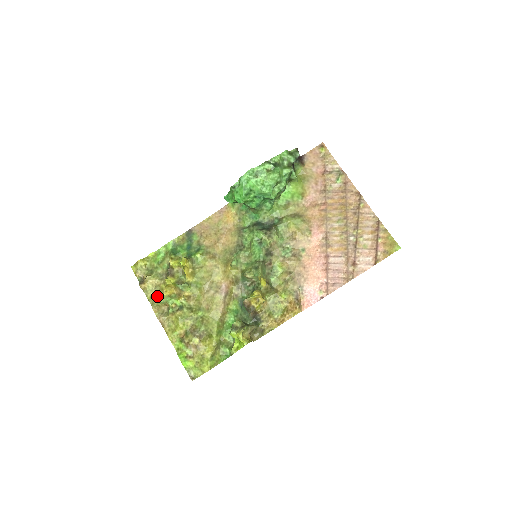
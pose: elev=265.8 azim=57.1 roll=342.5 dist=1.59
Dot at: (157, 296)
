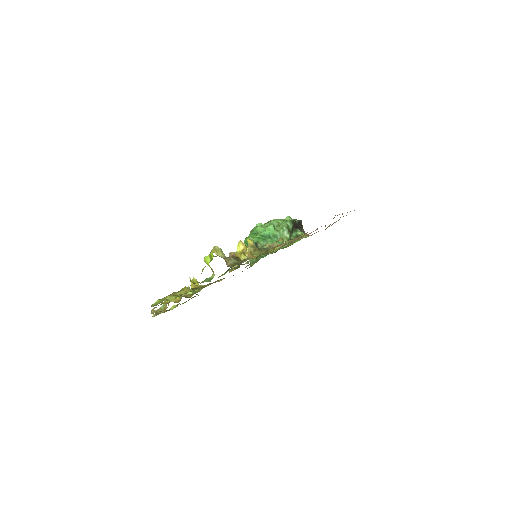
Dot at: occluded
